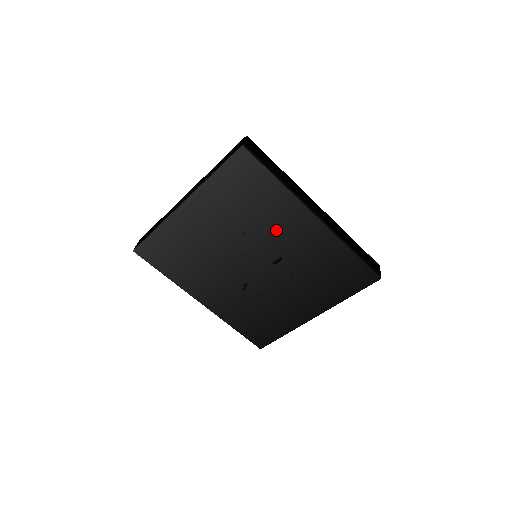
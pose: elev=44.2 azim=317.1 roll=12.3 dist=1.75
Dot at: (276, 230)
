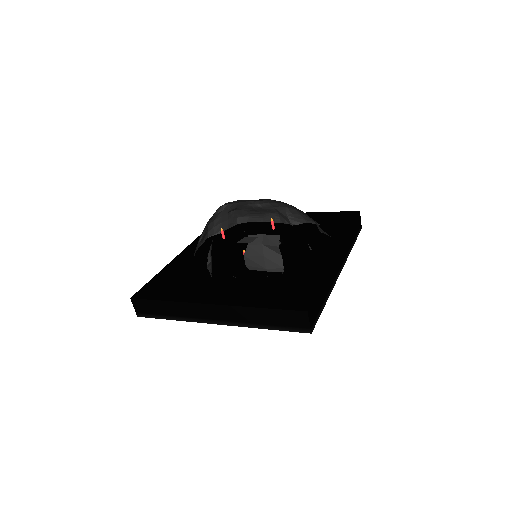
Dot at: occluded
